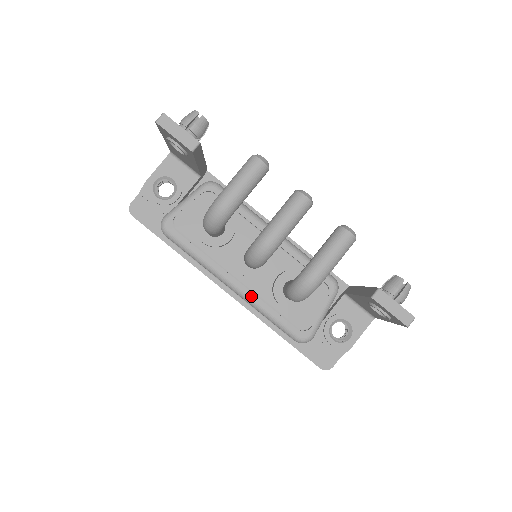
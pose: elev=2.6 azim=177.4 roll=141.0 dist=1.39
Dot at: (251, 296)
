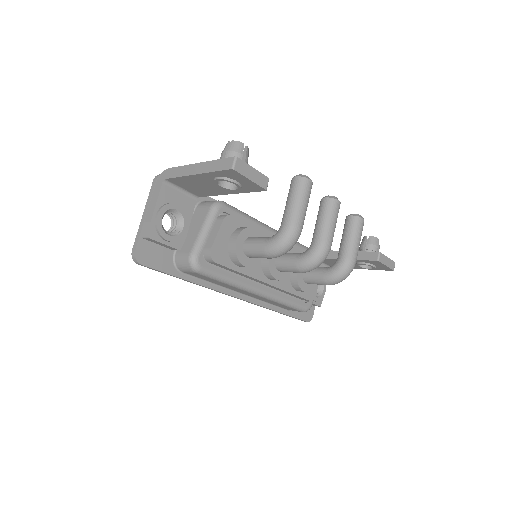
Dot at: (274, 294)
